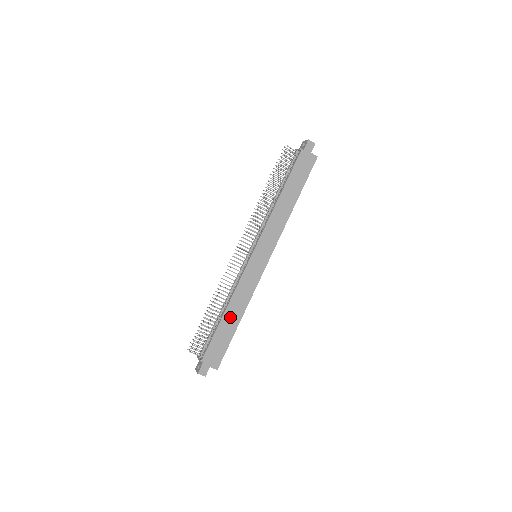
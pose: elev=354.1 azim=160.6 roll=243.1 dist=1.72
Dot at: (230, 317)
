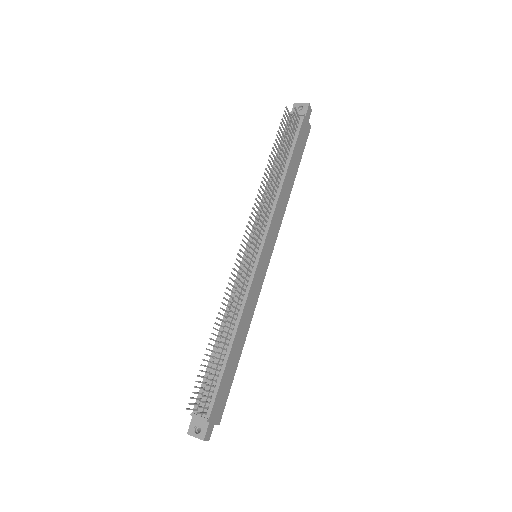
Dot at: (236, 347)
